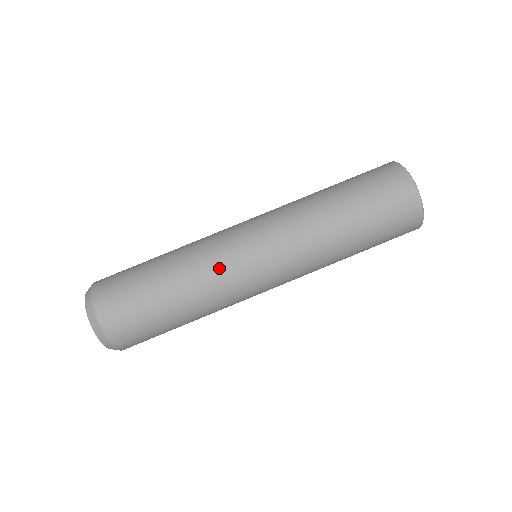
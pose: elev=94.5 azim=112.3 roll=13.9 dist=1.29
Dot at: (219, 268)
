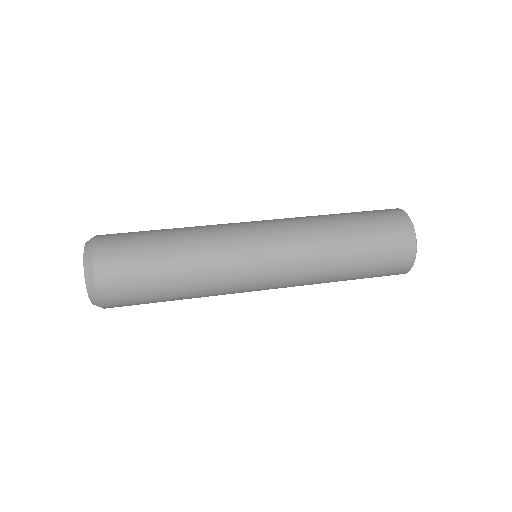
Dot at: occluded
